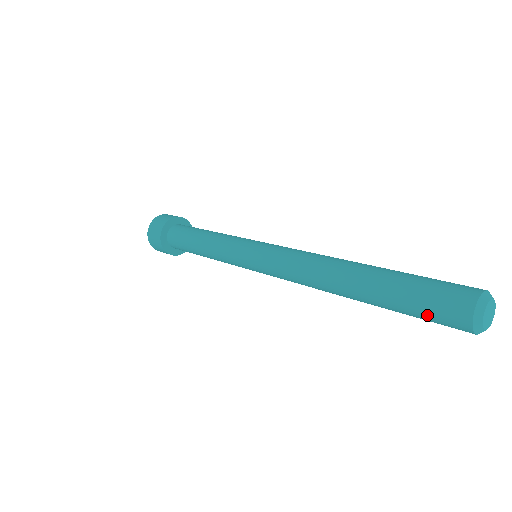
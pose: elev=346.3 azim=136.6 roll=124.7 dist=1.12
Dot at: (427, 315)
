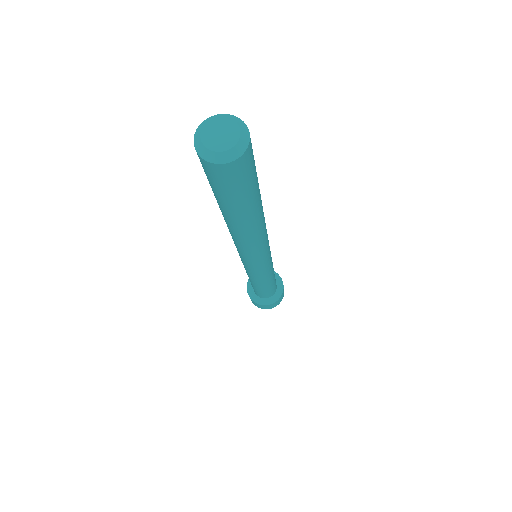
Dot at: (220, 188)
